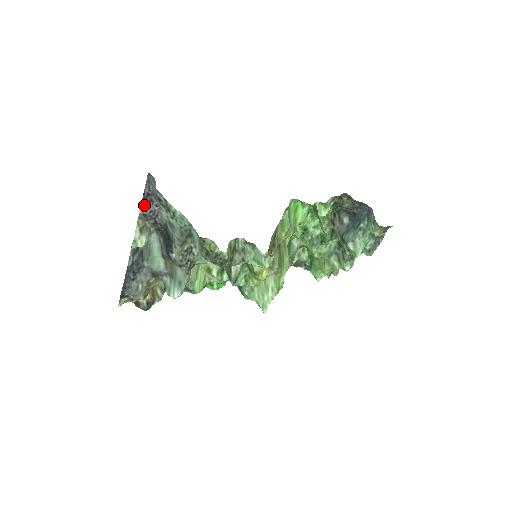
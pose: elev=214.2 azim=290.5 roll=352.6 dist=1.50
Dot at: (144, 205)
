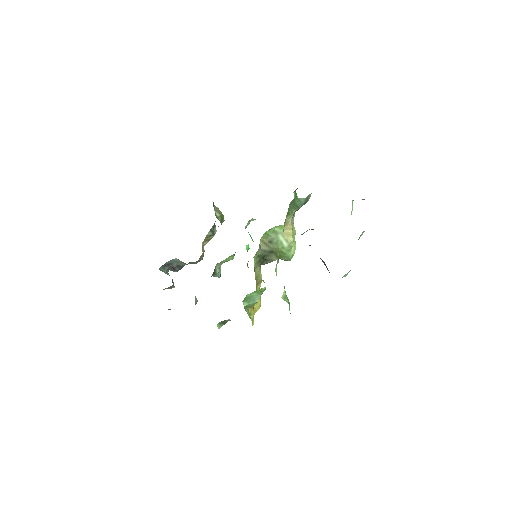
Dot at: occluded
